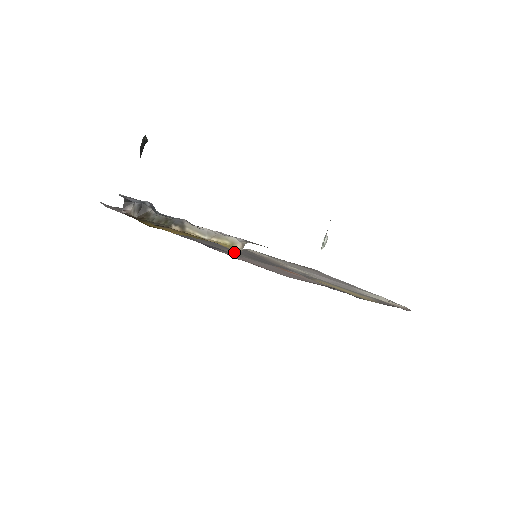
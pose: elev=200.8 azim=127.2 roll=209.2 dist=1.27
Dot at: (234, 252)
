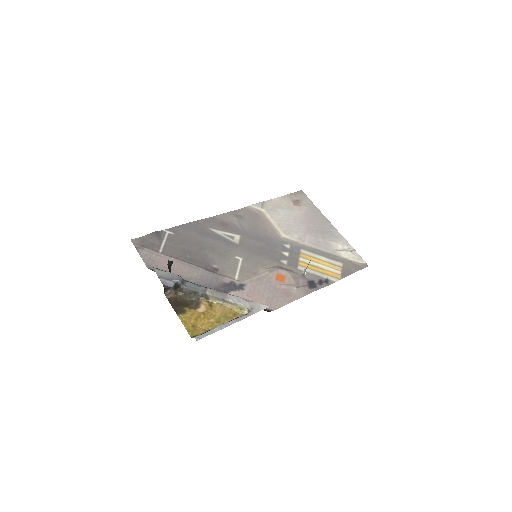
Dot at: (240, 258)
